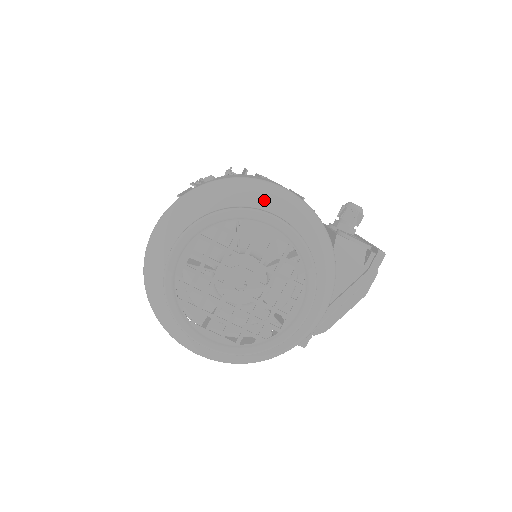
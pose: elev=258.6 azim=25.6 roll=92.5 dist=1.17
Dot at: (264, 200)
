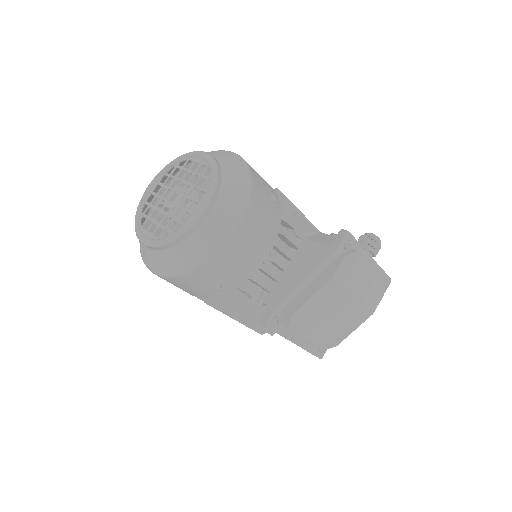
Dot at: (210, 153)
